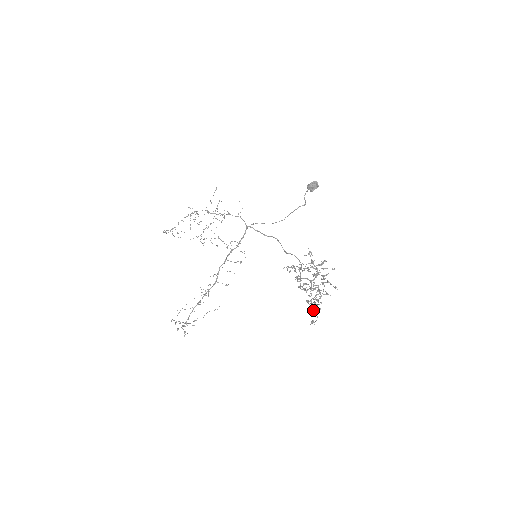
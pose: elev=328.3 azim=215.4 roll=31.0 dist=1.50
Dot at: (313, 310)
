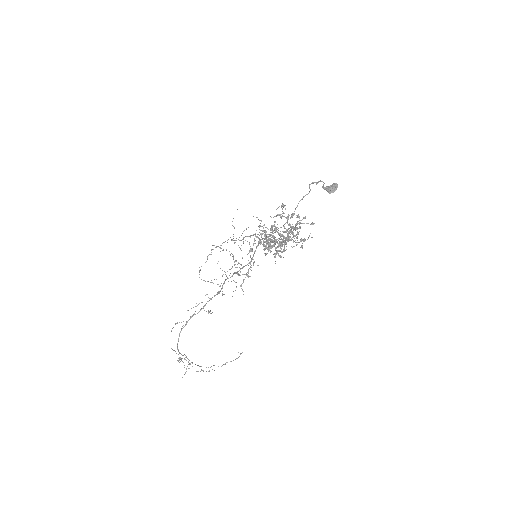
Dot at: (275, 263)
